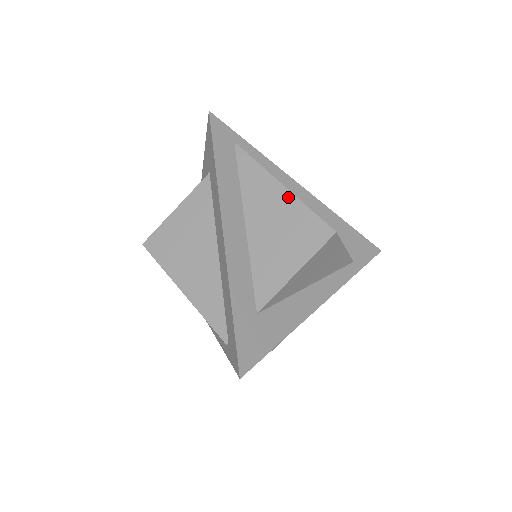
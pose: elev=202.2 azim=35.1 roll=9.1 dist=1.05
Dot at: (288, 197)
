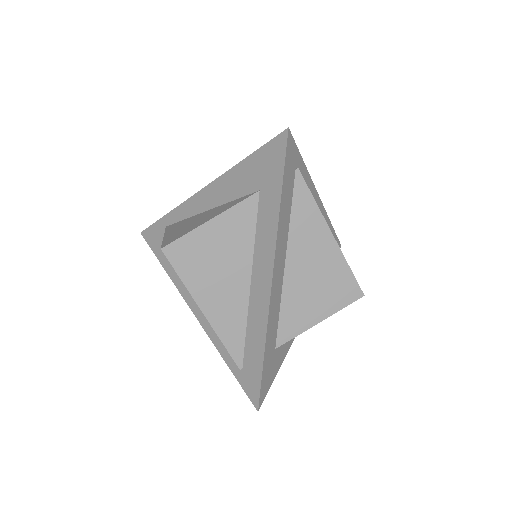
Dot at: (334, 249)
